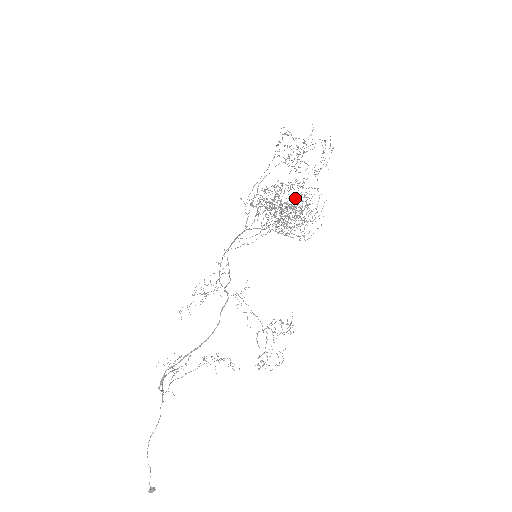
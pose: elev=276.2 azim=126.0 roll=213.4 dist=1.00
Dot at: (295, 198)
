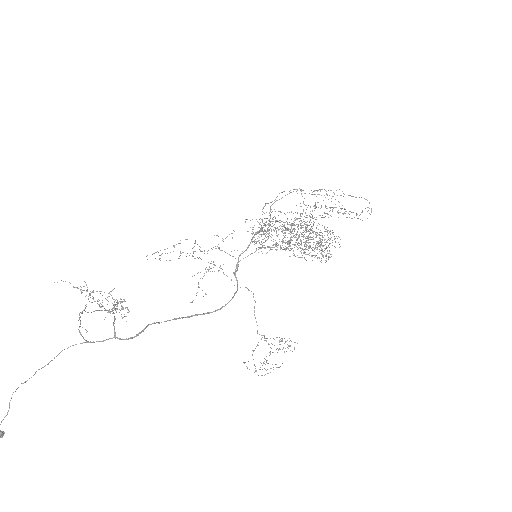
Dot at: occluded
